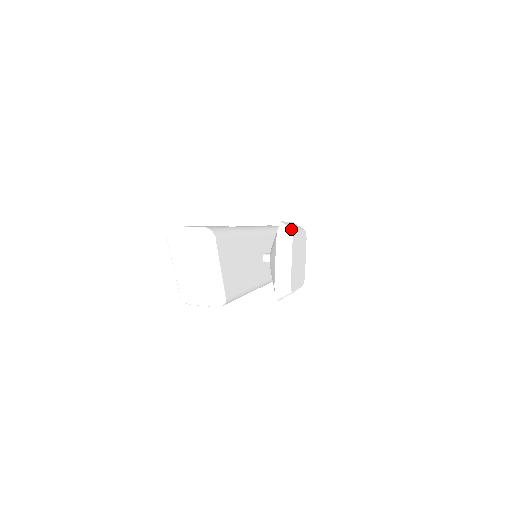
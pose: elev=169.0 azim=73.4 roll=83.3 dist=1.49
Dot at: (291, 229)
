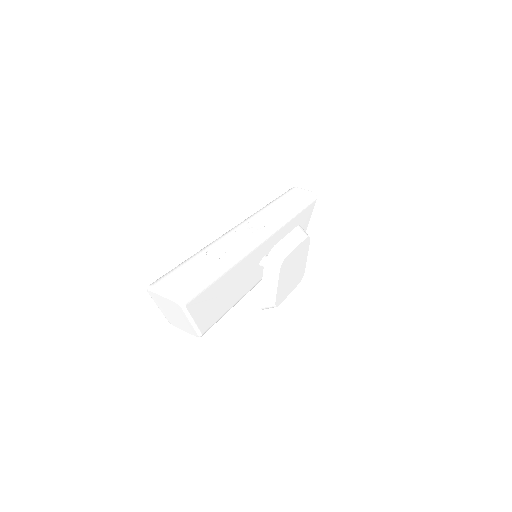
Dot at: (281, 256)
